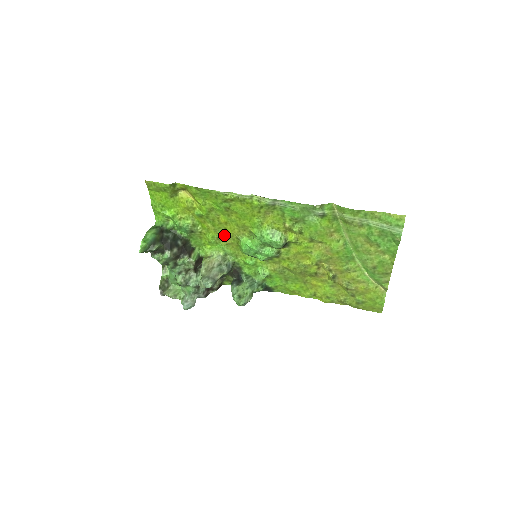
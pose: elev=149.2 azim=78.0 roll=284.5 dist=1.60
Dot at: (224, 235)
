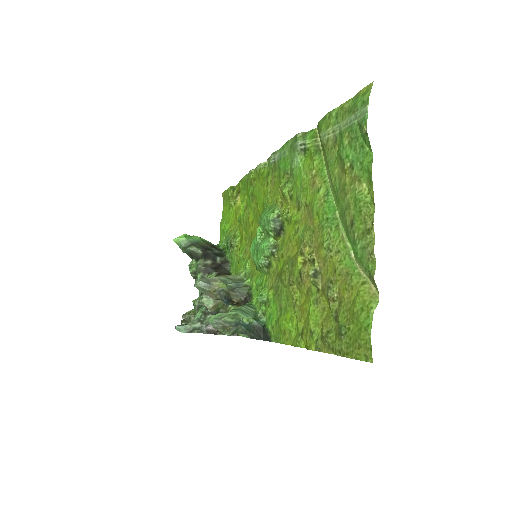
Dot at: (250, 244)
